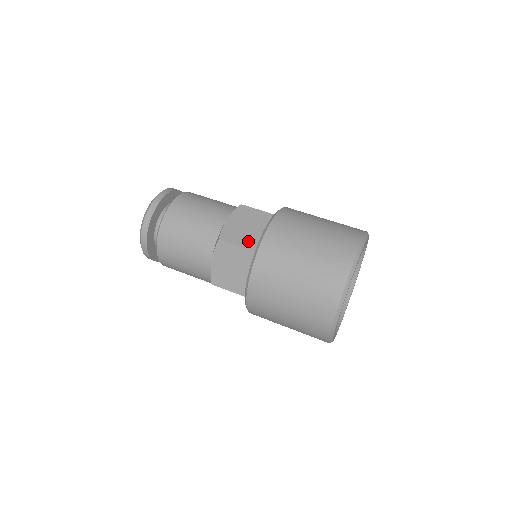
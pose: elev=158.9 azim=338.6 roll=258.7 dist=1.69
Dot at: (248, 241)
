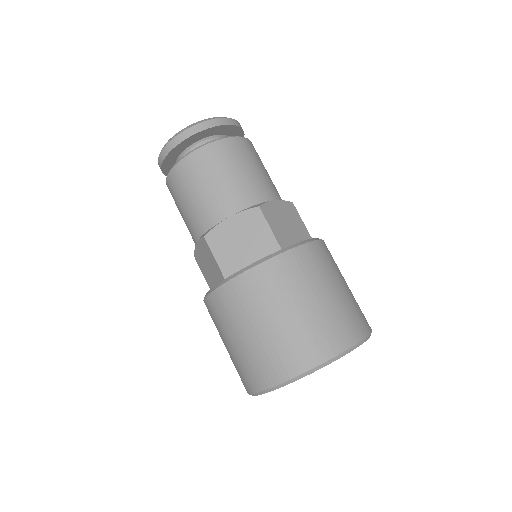
Dot at: (228, 261)
